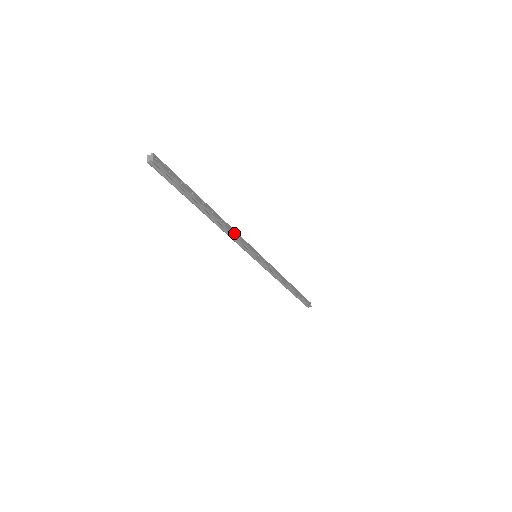
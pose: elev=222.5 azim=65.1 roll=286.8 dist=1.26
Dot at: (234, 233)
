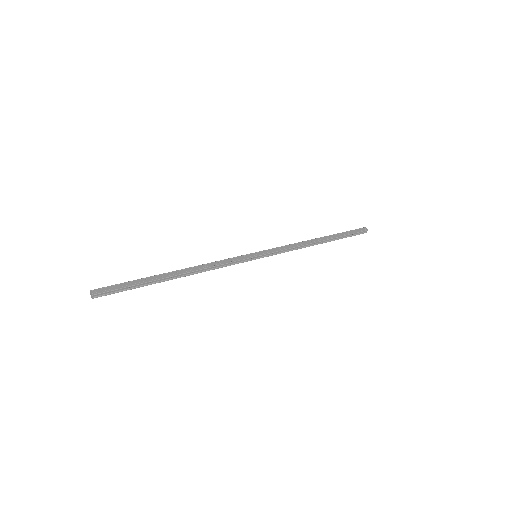
Dot at: (213, 265)
